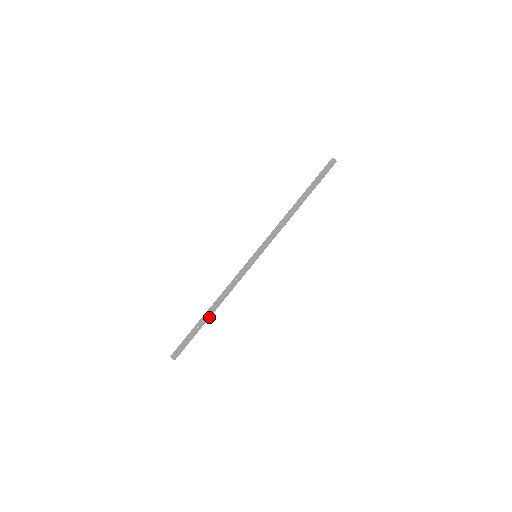
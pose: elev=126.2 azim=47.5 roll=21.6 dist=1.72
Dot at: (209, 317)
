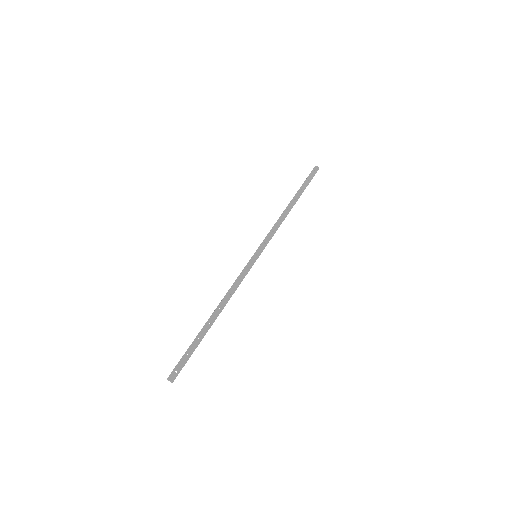
Dot at: occluded
